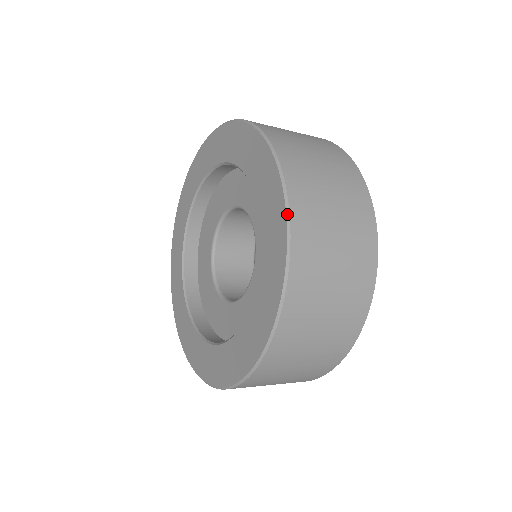
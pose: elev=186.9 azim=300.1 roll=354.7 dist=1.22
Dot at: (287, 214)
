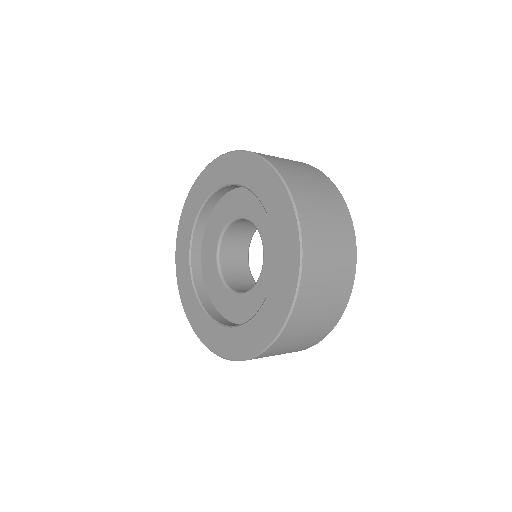
Dot at: (290, 312)
